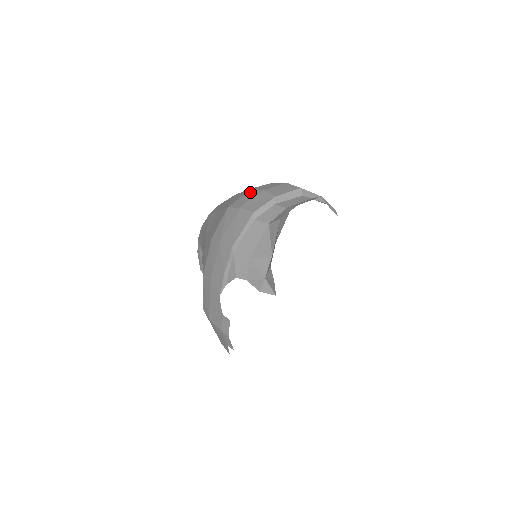
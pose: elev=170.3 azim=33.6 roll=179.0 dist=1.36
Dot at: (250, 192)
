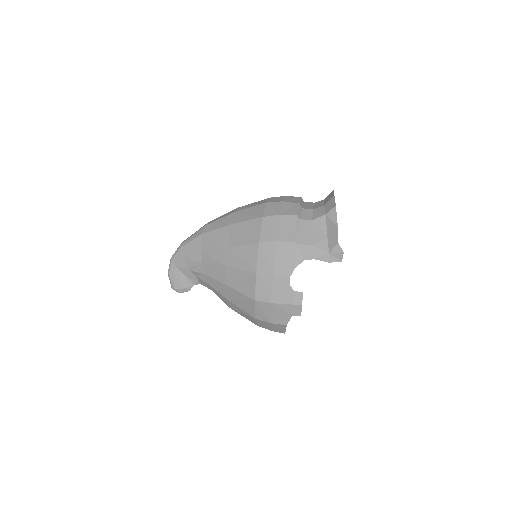
Dot at: (271, 204)
